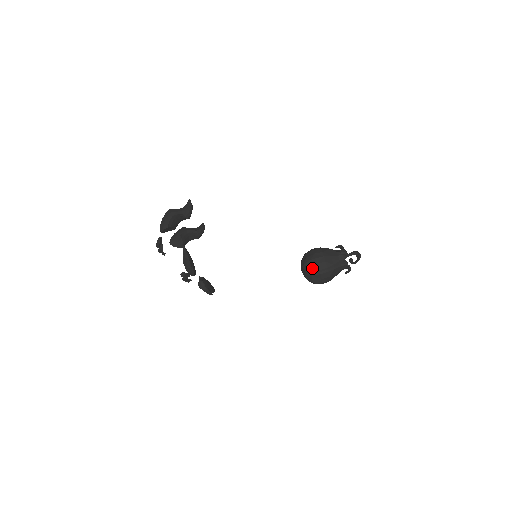
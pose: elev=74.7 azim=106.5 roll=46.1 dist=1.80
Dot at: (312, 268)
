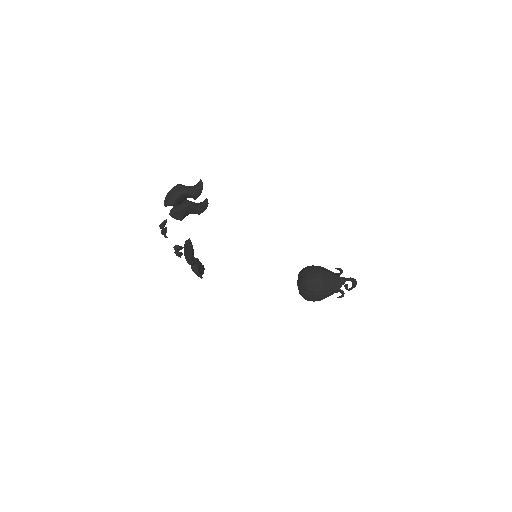
Dot at: (309, 288)
